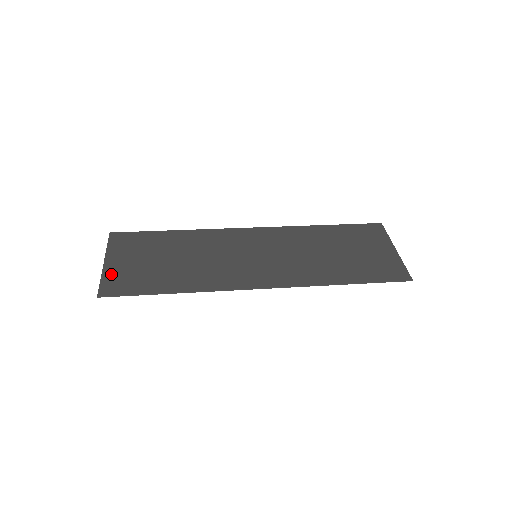
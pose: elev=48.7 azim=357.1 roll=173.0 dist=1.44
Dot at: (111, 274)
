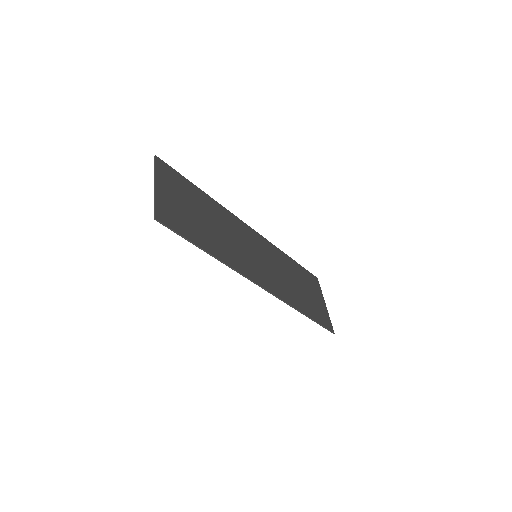
Dot at: (163, 202)
